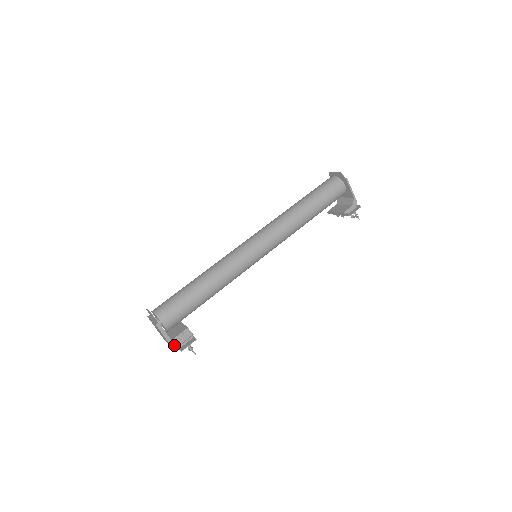
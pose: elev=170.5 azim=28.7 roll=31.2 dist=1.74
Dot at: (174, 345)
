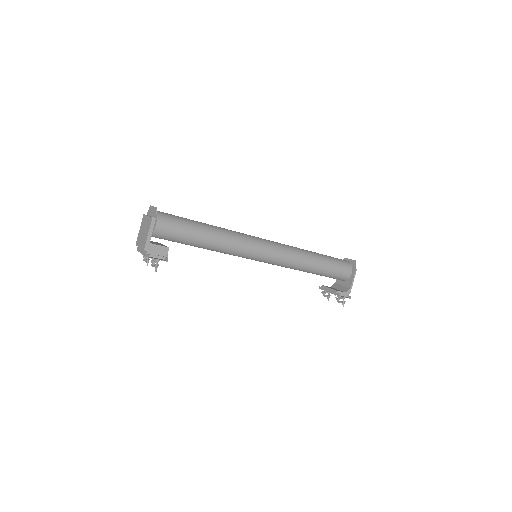
Dot at: (147, 248)
